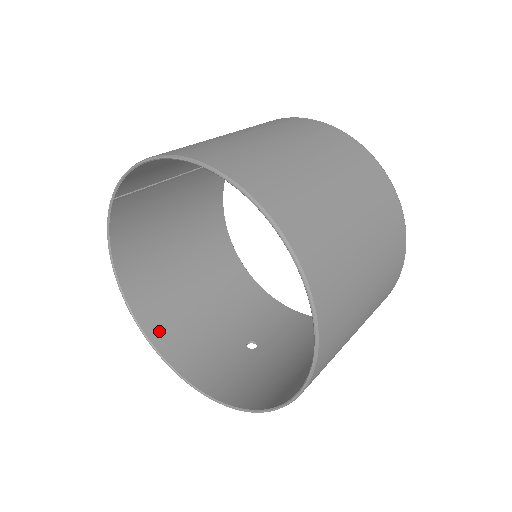
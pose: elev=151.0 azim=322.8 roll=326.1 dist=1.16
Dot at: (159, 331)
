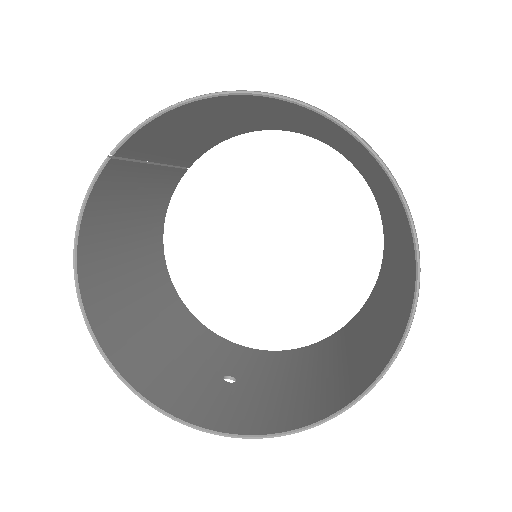
Dot at: (125, 361)
